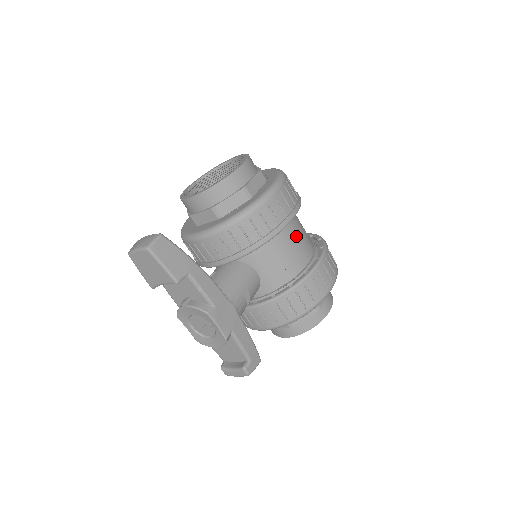
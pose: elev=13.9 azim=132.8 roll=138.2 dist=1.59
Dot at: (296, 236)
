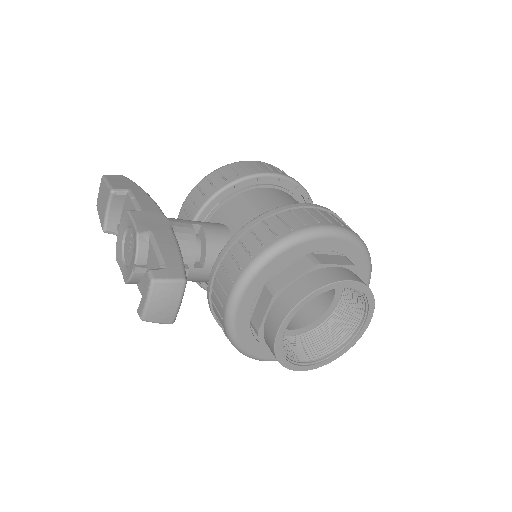
Dot at: (286, 200)
